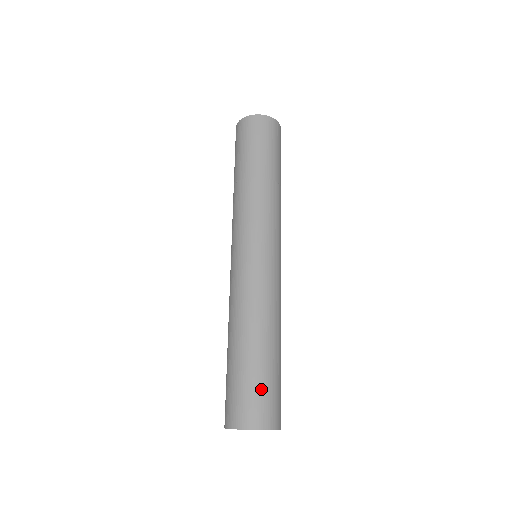
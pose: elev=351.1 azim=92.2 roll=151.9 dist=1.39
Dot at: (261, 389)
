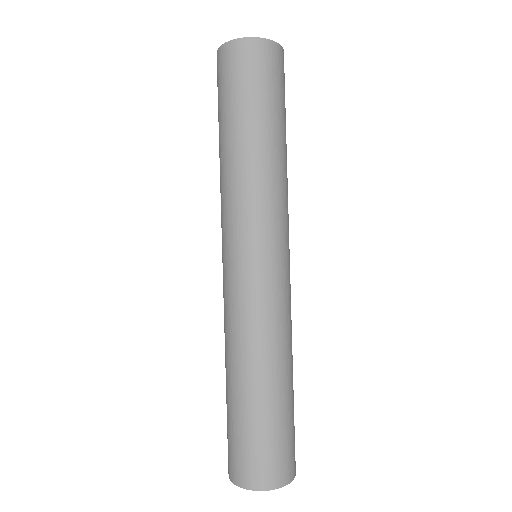
Dot at: (262, 443)
